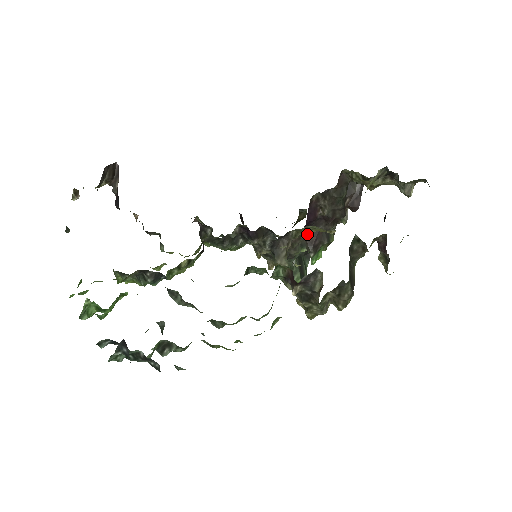
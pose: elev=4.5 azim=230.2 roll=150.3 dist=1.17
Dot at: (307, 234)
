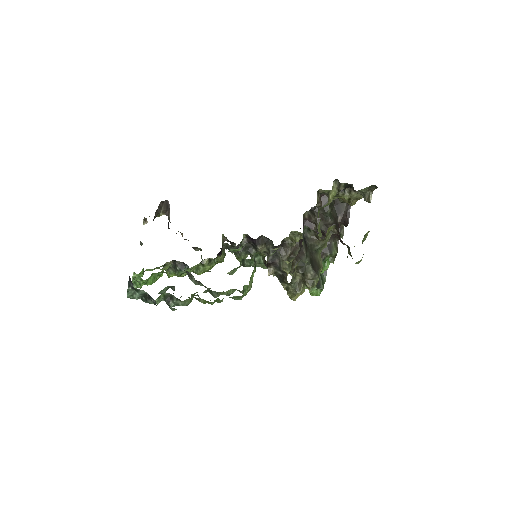
Dot at: (297, 240)
